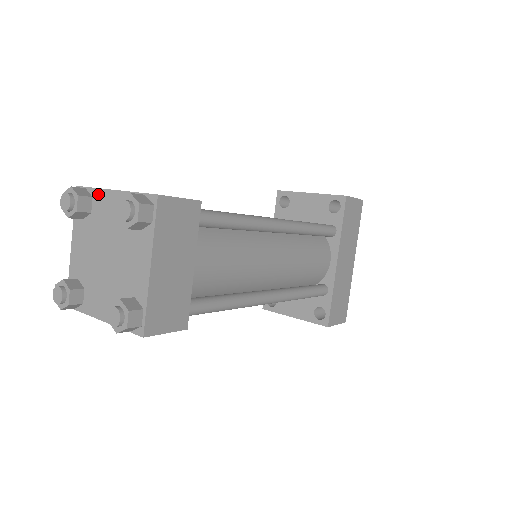
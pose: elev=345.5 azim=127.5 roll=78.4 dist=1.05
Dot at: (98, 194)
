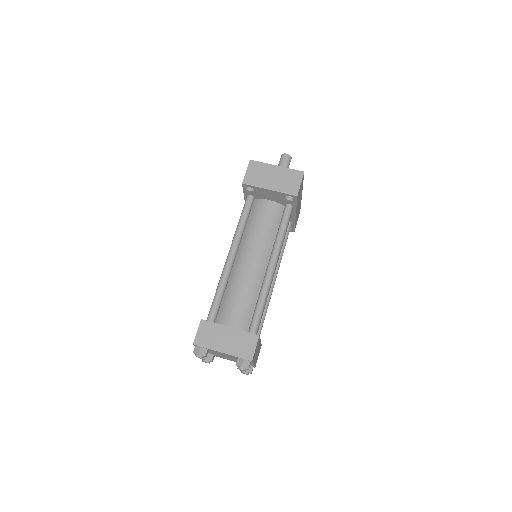
Dot at: (211, 350)
